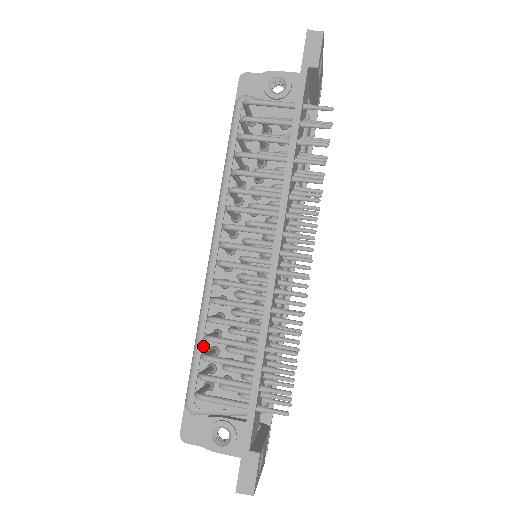
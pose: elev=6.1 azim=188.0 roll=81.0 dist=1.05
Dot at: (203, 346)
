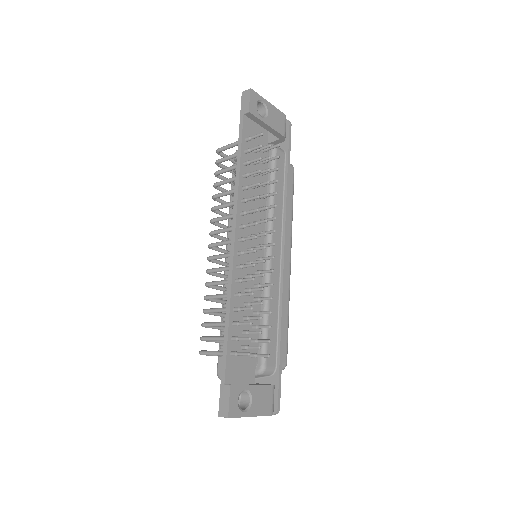
Dot at: occluded
